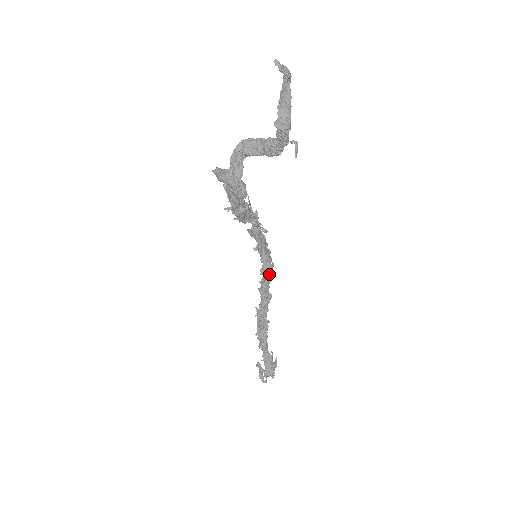
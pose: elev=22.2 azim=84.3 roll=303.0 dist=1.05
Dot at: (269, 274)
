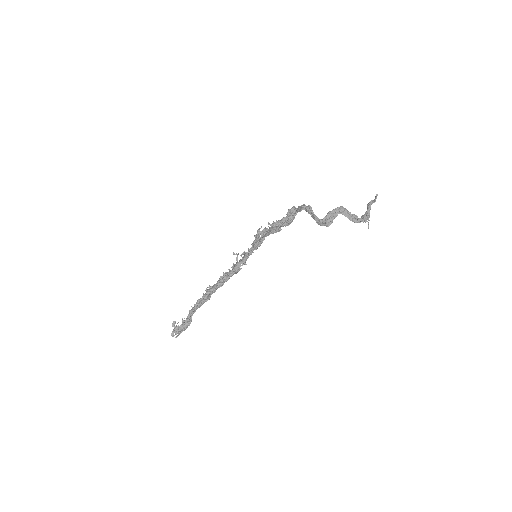
Dot at: occluded
